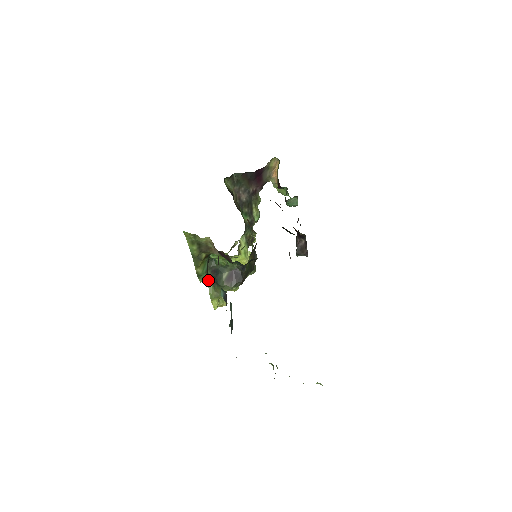
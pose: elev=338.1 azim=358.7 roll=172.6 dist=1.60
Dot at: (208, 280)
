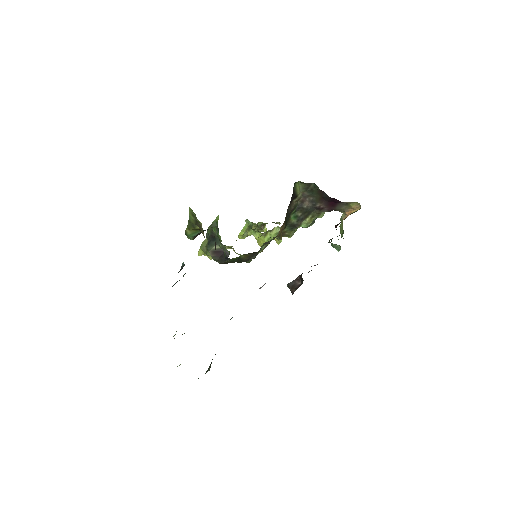
Dot at: (207, 236)
